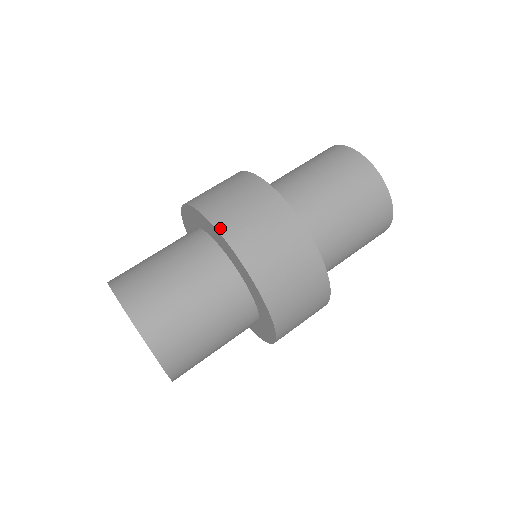
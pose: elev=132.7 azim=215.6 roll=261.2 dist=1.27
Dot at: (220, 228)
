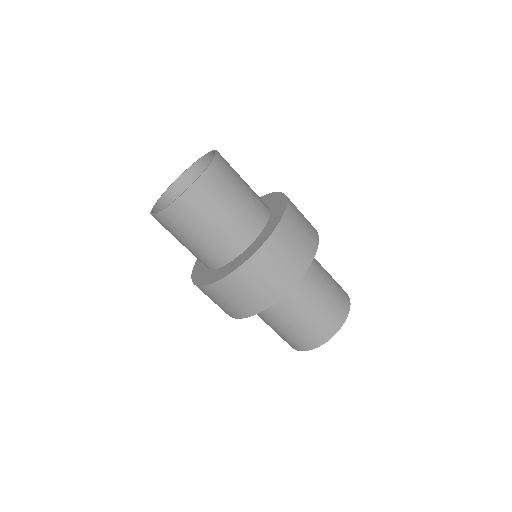
Dot at: occluded
